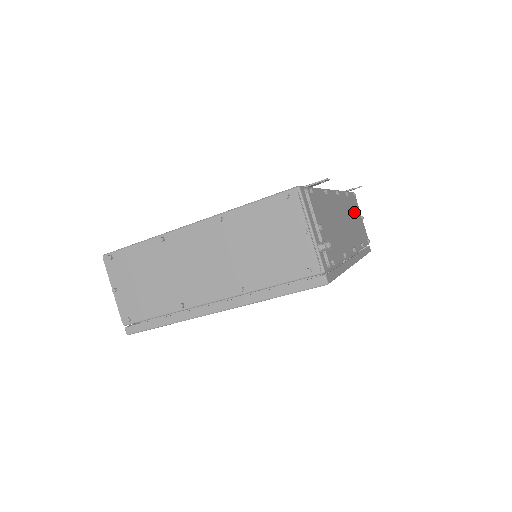
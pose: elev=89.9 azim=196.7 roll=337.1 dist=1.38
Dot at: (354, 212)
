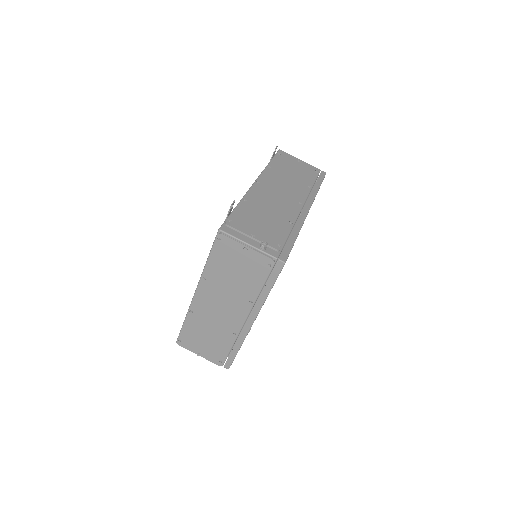
Dot at: (287, 169)
